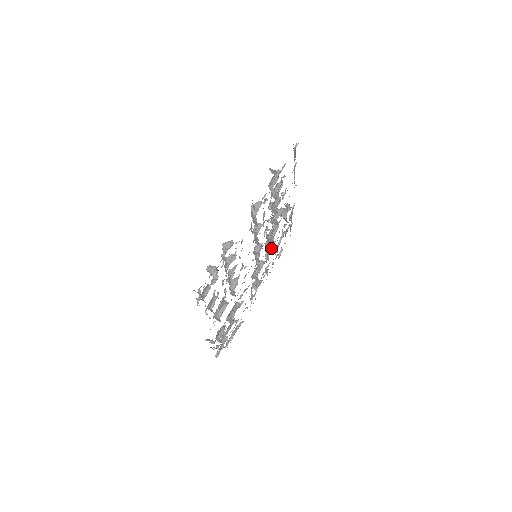
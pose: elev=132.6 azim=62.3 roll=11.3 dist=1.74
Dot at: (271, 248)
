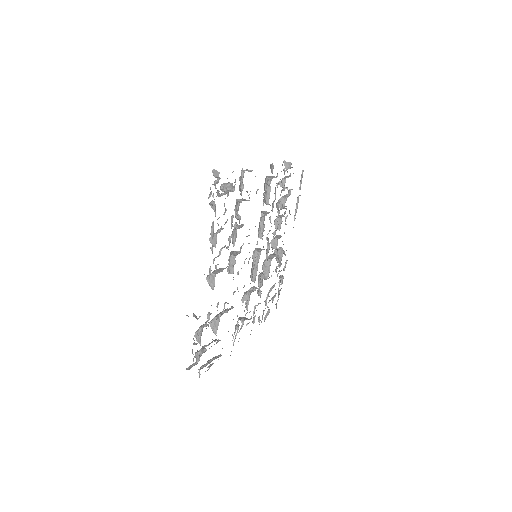
Dot at: (265, 279)
